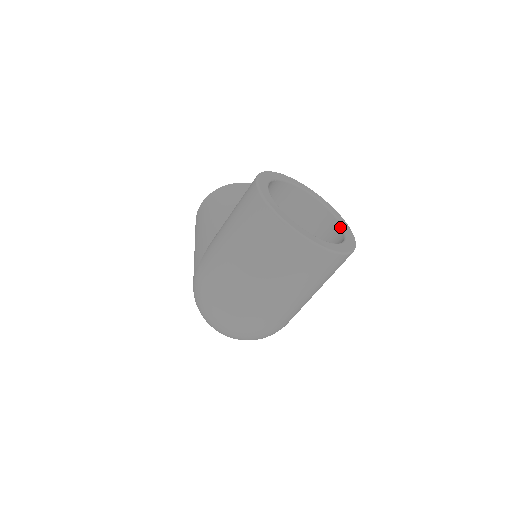
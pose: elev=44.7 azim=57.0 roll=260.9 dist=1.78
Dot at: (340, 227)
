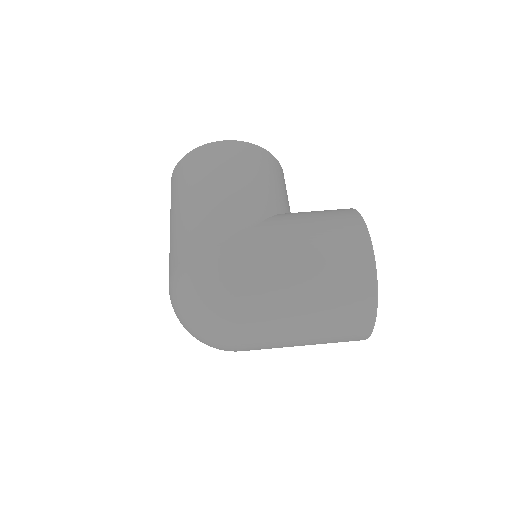
Dot at: occluded
